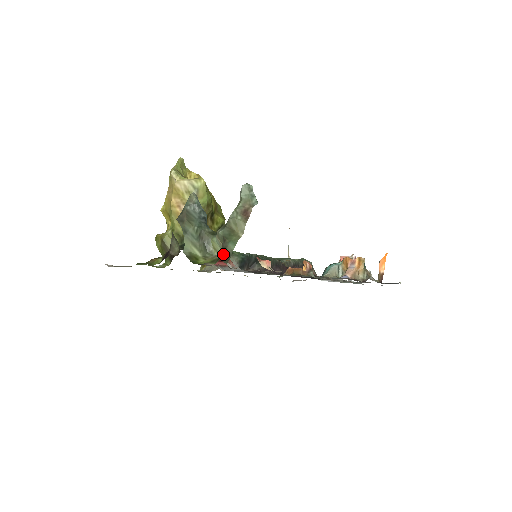
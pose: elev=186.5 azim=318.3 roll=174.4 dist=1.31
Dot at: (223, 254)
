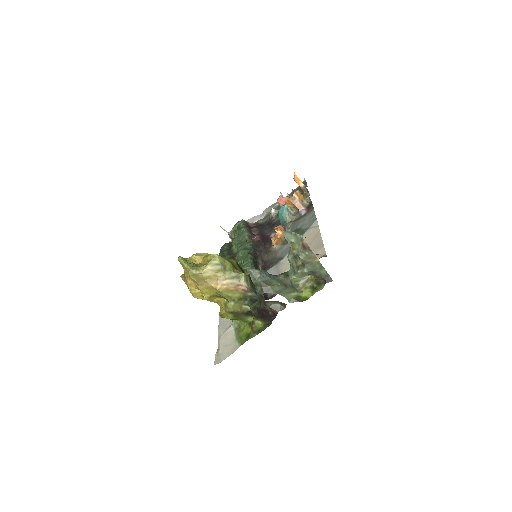
Dot at: (323, 279)
